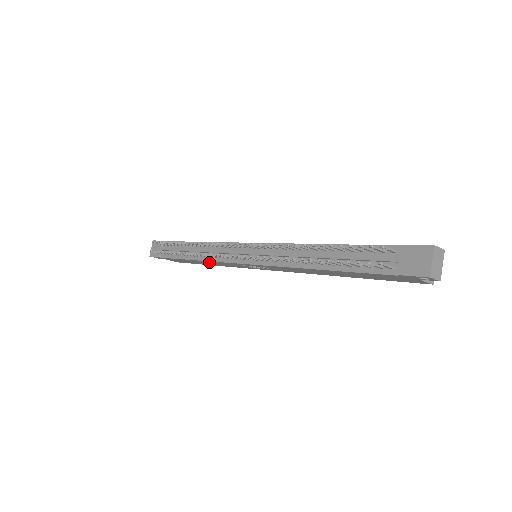
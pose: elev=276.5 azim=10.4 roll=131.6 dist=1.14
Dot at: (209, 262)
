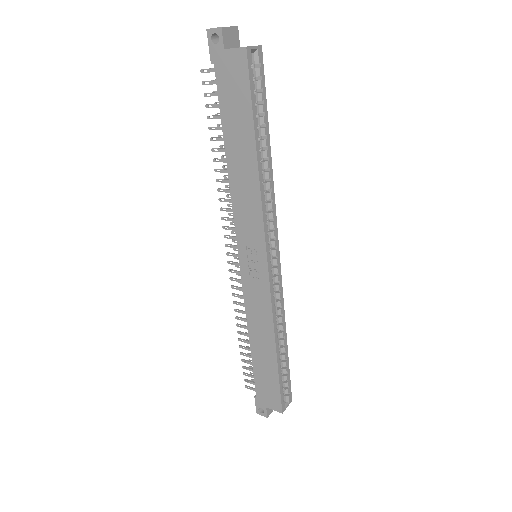
Dot at: (254, 326)
